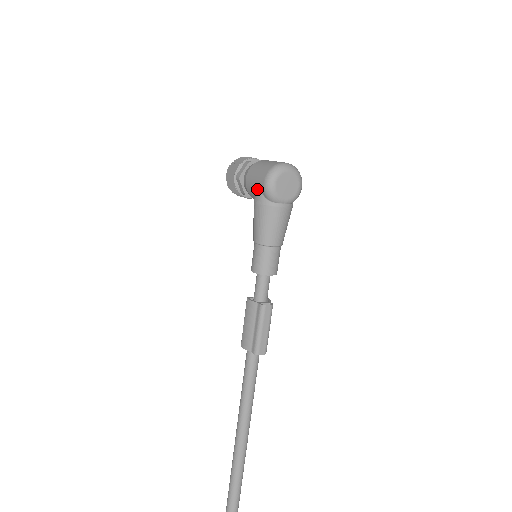
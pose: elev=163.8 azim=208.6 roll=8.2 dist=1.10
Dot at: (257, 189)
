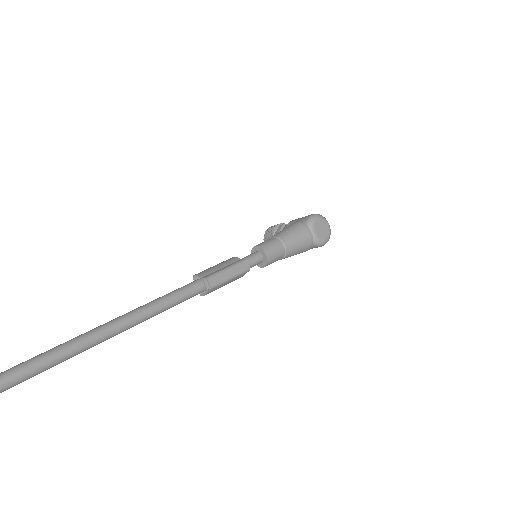
Dot at: (301, 219)
